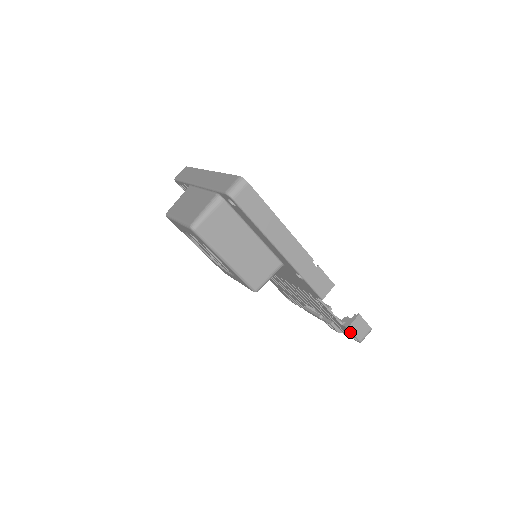
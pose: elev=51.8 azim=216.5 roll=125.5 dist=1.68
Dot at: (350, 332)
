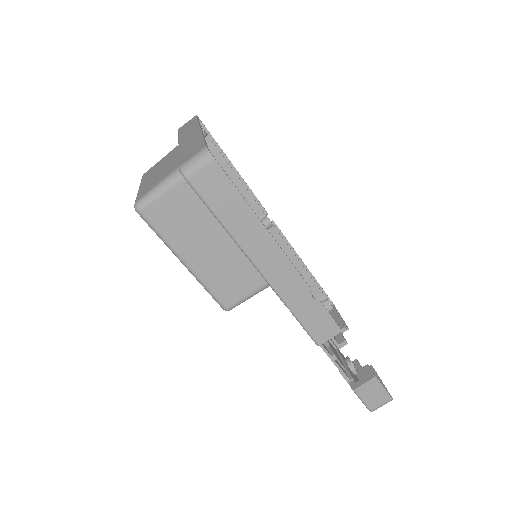
Dot at: (357, 395)
